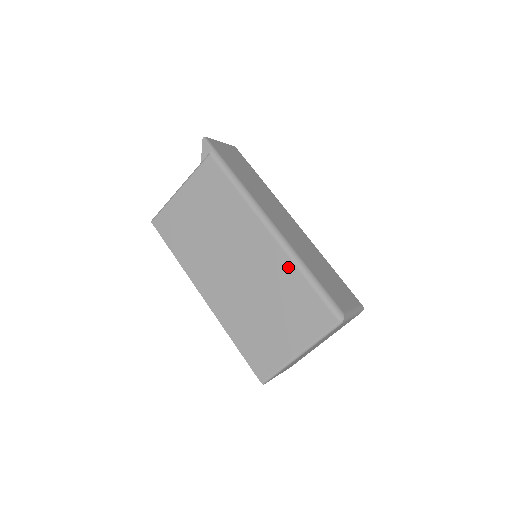
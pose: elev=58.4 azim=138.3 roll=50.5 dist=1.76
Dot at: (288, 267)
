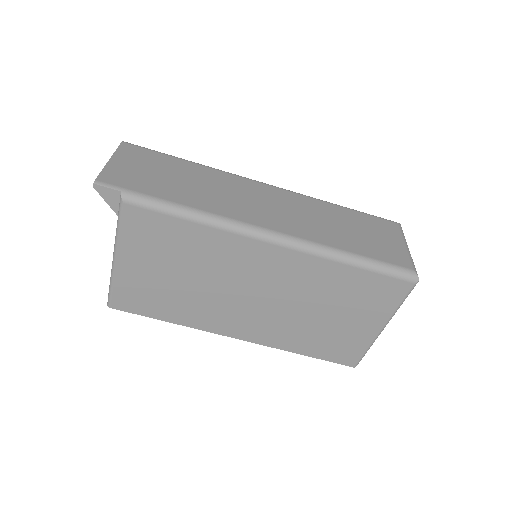
Dot at: (323, 266)
